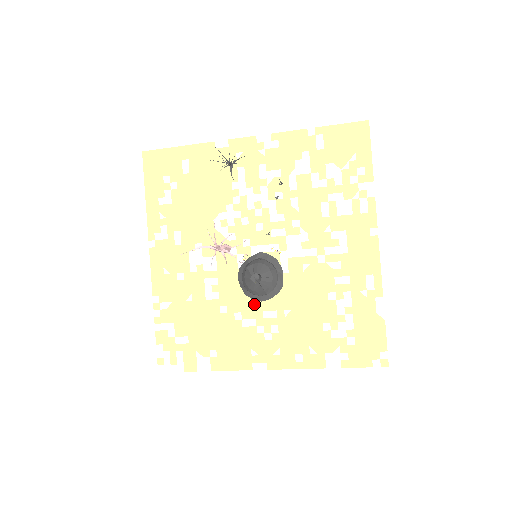
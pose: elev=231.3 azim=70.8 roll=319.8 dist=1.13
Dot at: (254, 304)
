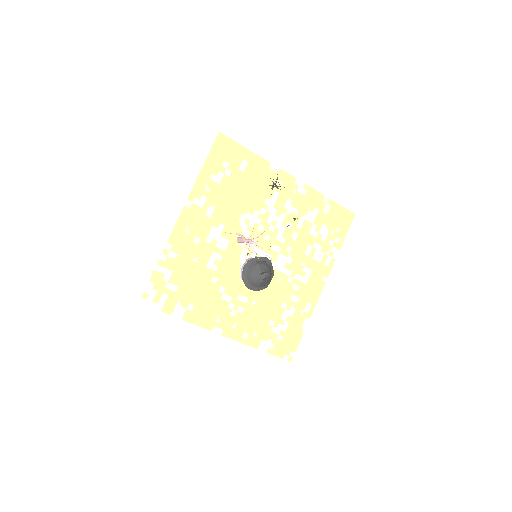
Dot at: (237, 287)
